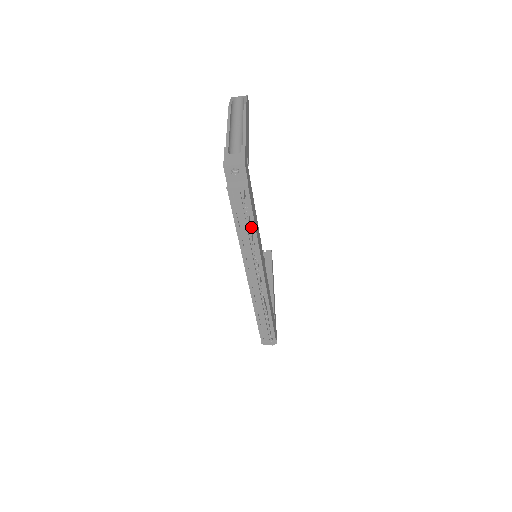
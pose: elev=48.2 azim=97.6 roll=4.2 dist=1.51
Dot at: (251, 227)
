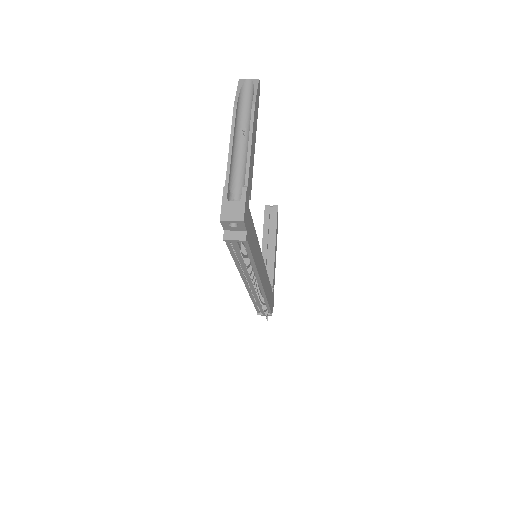
Dot at: (249, 260)
